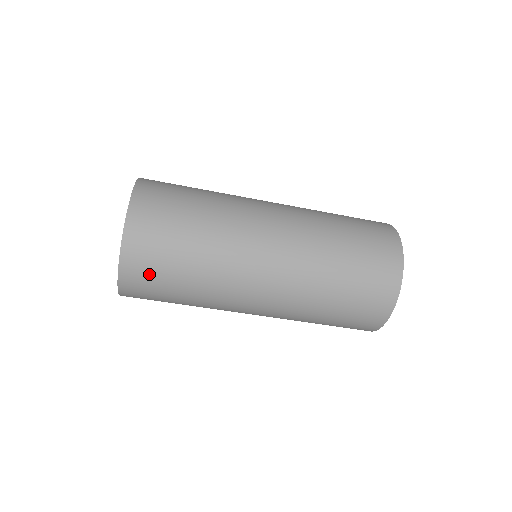
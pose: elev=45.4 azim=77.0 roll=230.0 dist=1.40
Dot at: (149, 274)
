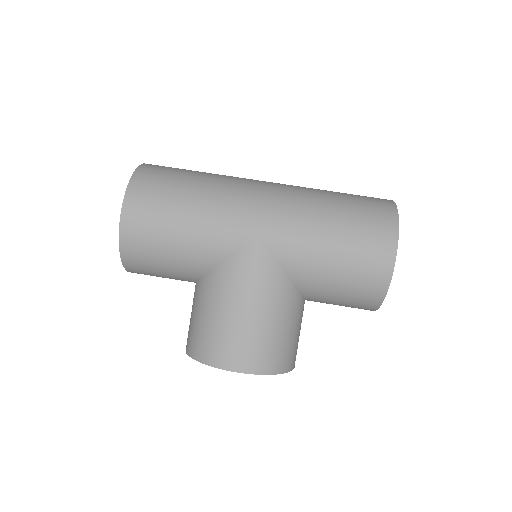
Dot at: (165, 170)
